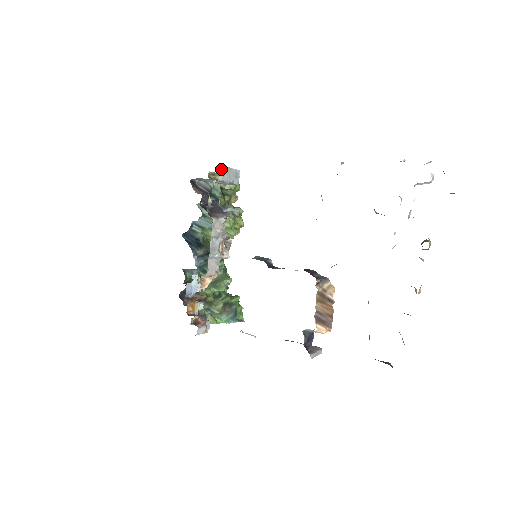
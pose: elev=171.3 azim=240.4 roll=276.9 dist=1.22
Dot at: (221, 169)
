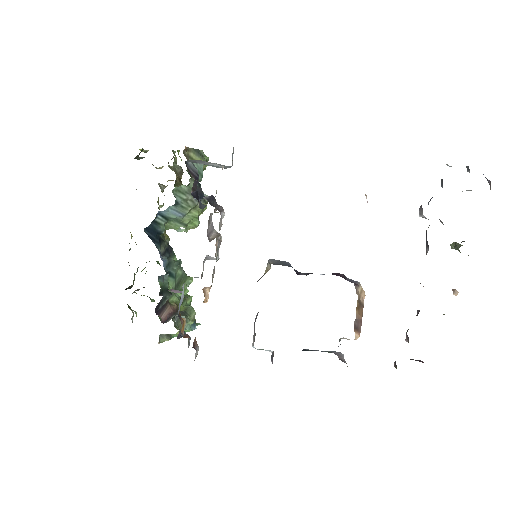
Dot at: occluded
